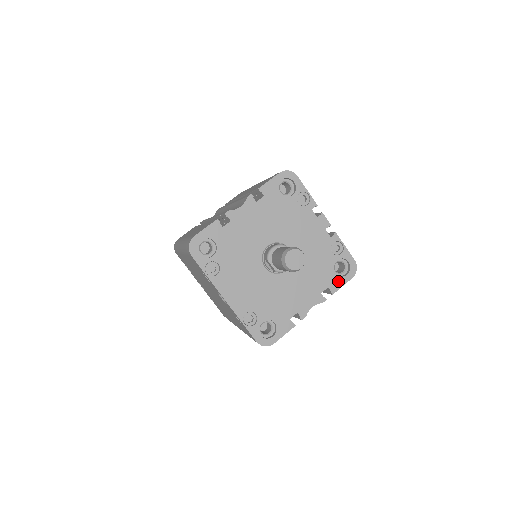
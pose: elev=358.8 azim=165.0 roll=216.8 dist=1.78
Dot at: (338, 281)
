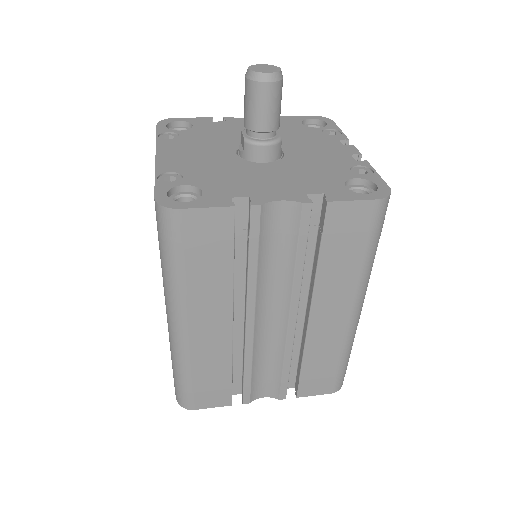
Dot at: (346, 194)
